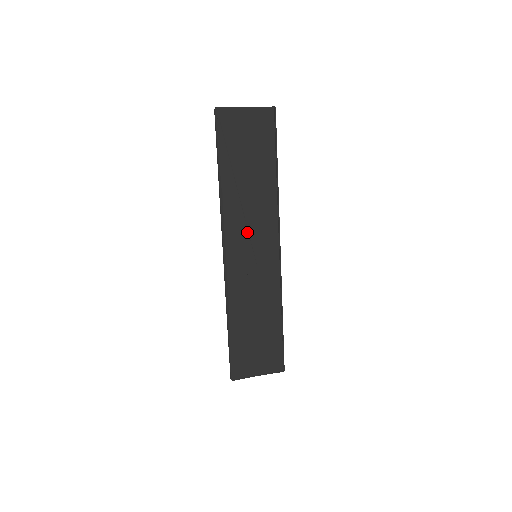
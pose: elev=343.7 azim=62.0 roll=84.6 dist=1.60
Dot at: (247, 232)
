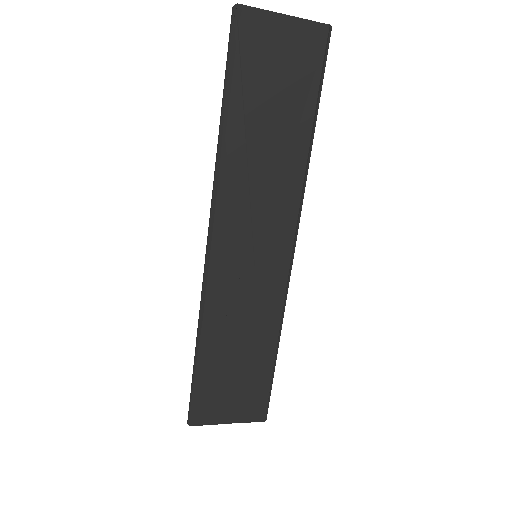
Dot at: (249, 218)
